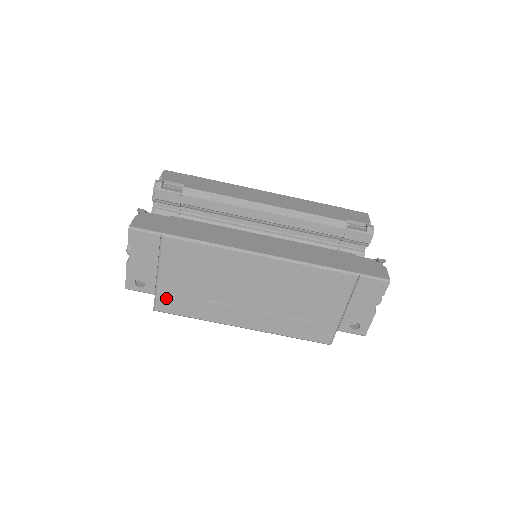
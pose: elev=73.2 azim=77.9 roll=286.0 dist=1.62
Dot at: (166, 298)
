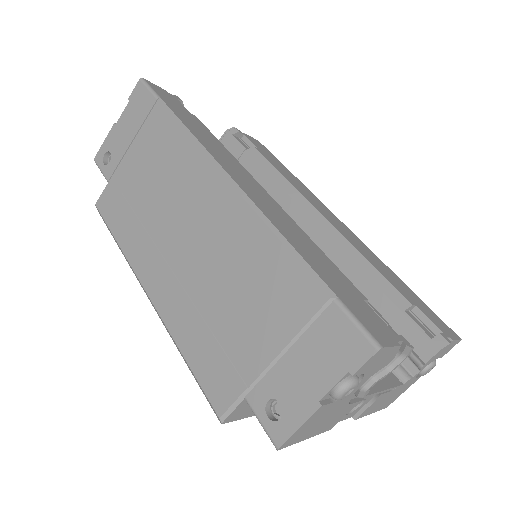
Dot at: (112, 192)
